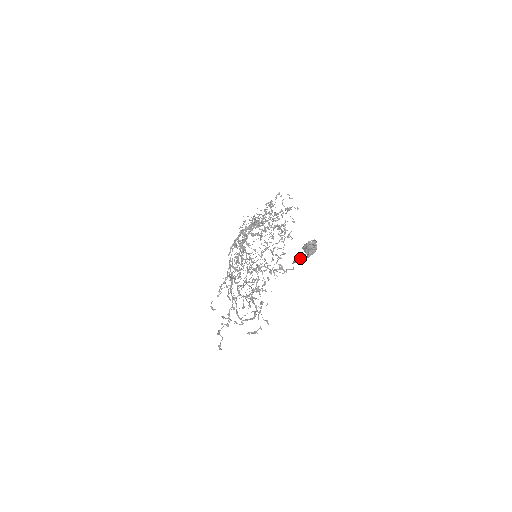
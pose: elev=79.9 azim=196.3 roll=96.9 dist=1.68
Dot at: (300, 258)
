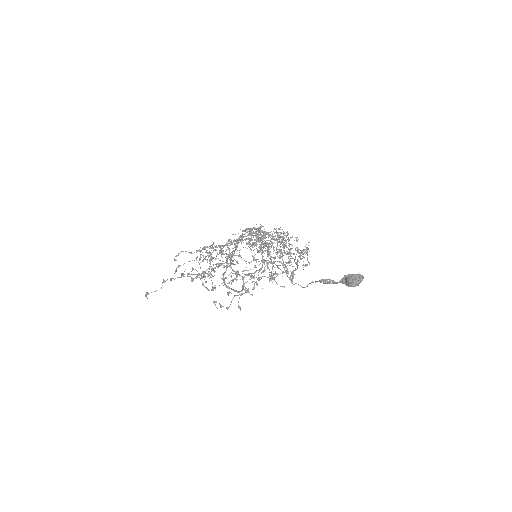
Dot at: (330, 282)
